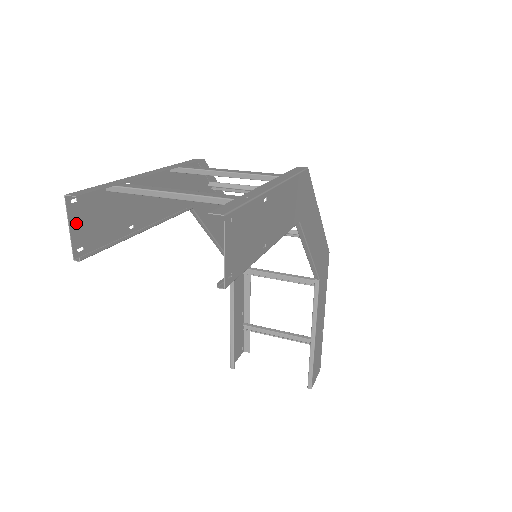
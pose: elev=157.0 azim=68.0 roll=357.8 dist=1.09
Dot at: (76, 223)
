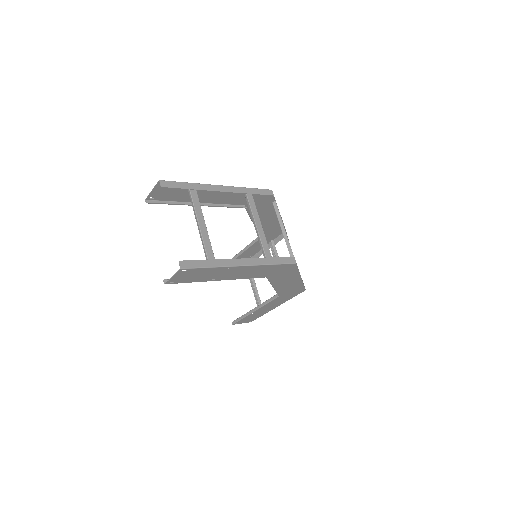
Dot at: (158, 190)
